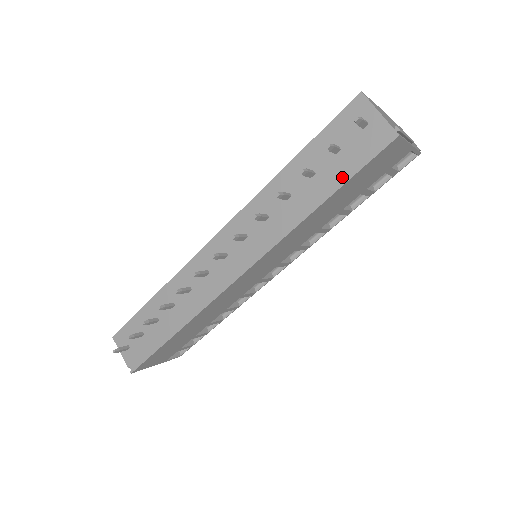
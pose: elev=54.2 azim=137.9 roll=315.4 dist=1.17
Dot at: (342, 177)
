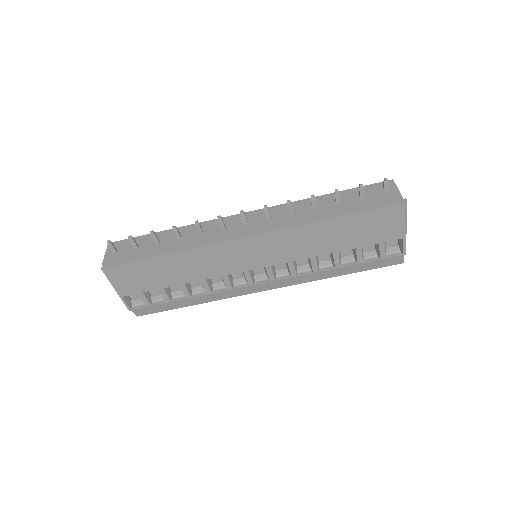
Dot at: (357, 209)
